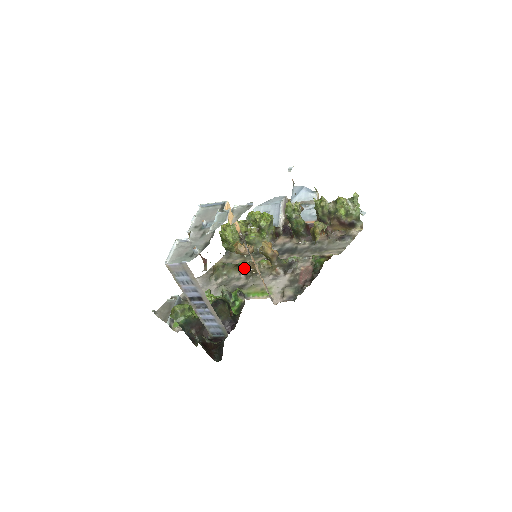
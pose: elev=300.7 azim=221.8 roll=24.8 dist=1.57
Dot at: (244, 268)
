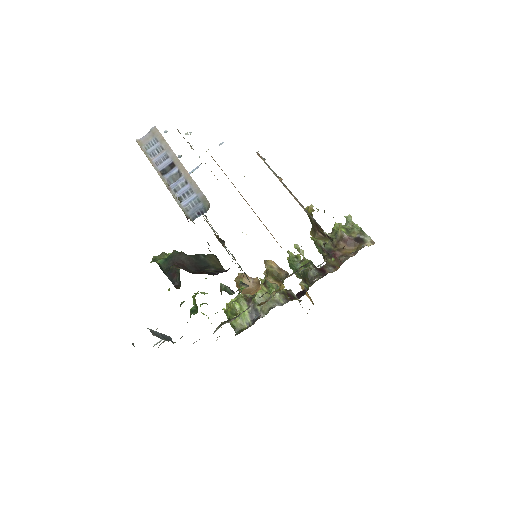
Dot at: occluded
